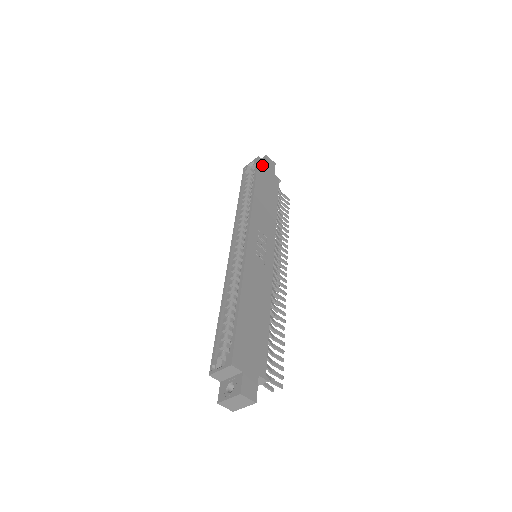
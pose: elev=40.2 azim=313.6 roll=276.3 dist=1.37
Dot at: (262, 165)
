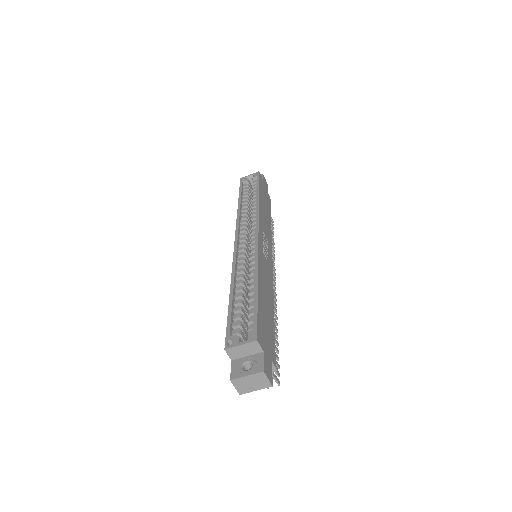
Dot at: (261, 180)
